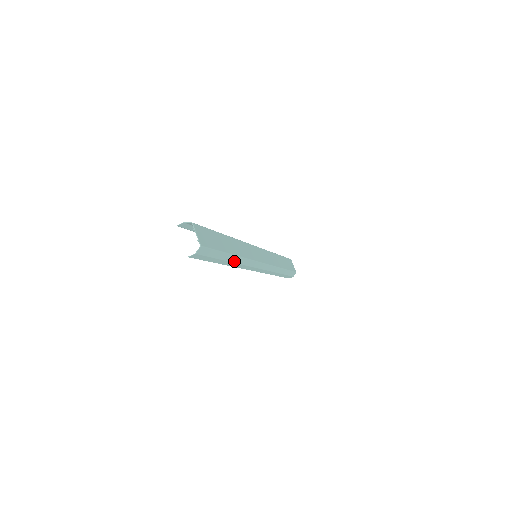
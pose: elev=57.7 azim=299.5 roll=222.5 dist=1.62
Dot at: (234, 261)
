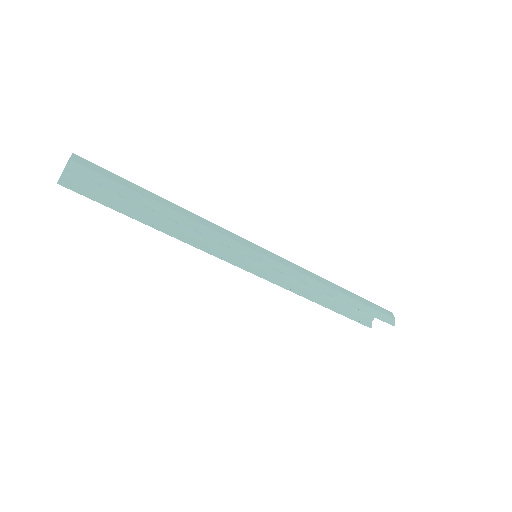
Dot at: (182, 213)
